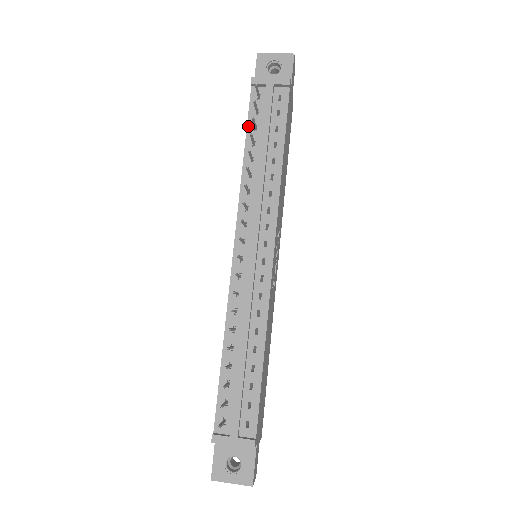
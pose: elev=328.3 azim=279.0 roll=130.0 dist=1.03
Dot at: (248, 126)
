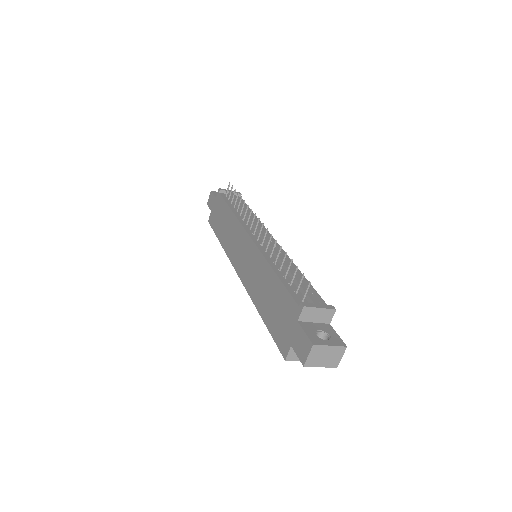
Dot at: (226, 202)
